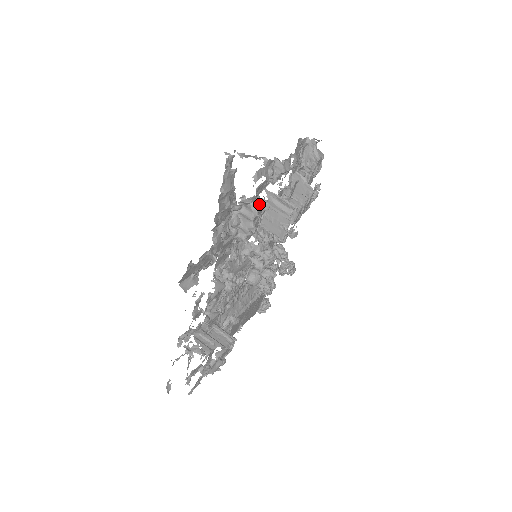
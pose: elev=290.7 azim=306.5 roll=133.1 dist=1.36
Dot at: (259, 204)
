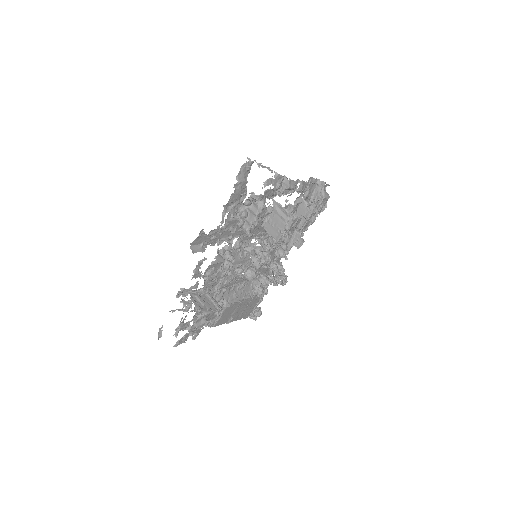
Dot at: (264, 204)
